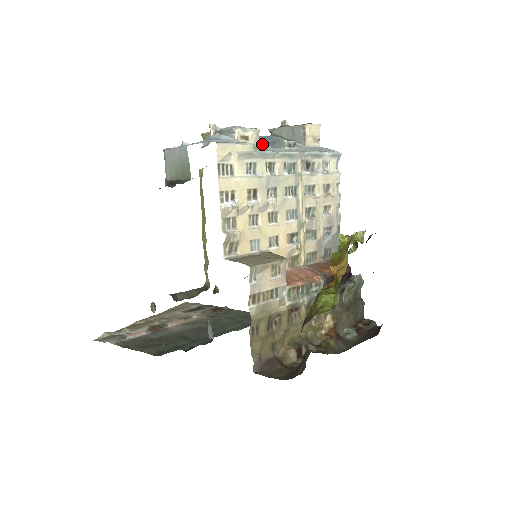
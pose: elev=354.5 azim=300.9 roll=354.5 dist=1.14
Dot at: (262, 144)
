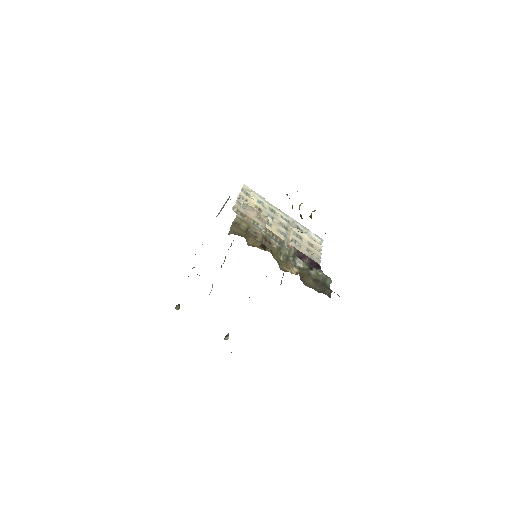
Dot at: occluded
